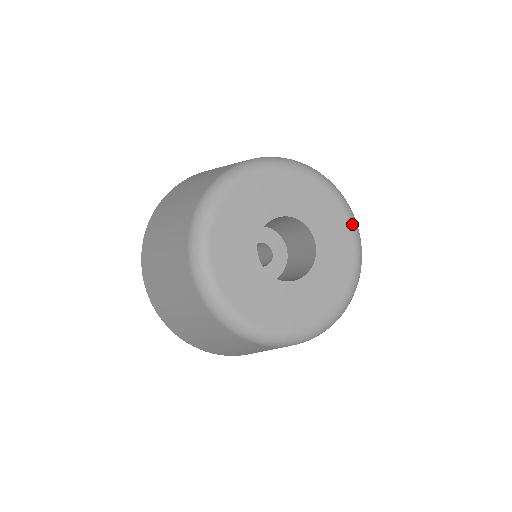
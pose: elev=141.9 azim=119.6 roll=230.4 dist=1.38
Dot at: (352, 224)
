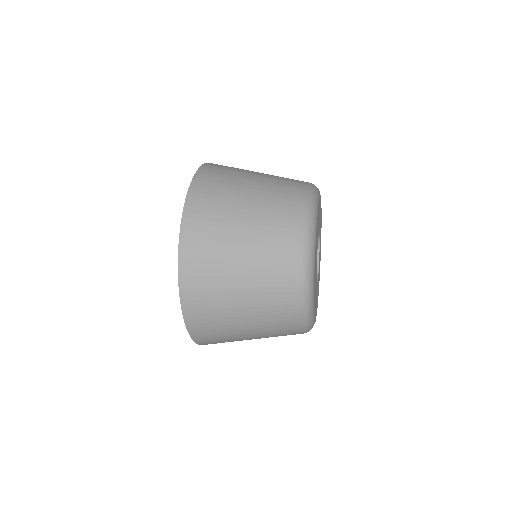
Dot at: (320, 195)
